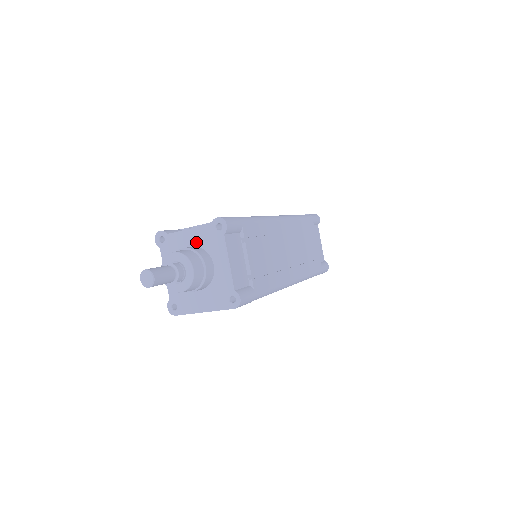
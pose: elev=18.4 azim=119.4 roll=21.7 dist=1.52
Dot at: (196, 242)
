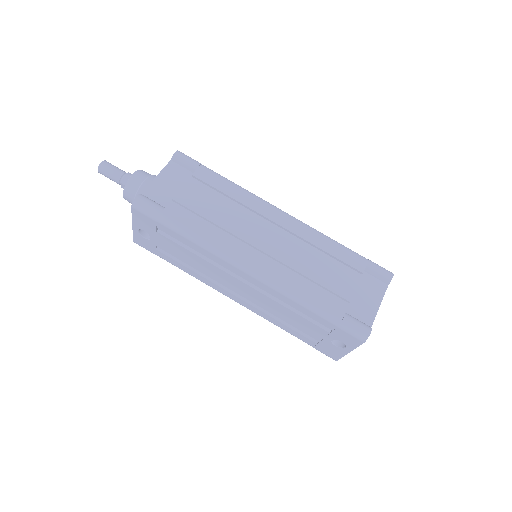
Dot at: occluded
